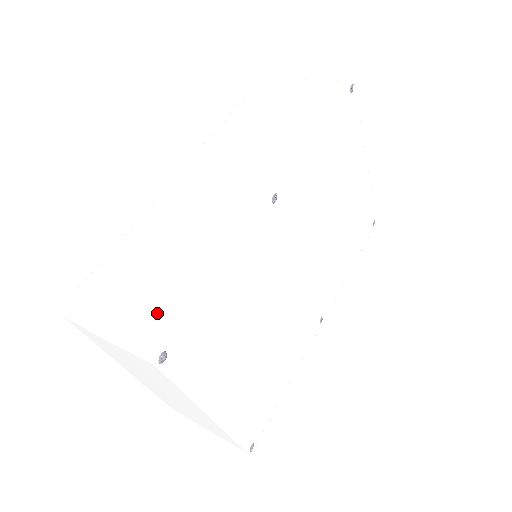
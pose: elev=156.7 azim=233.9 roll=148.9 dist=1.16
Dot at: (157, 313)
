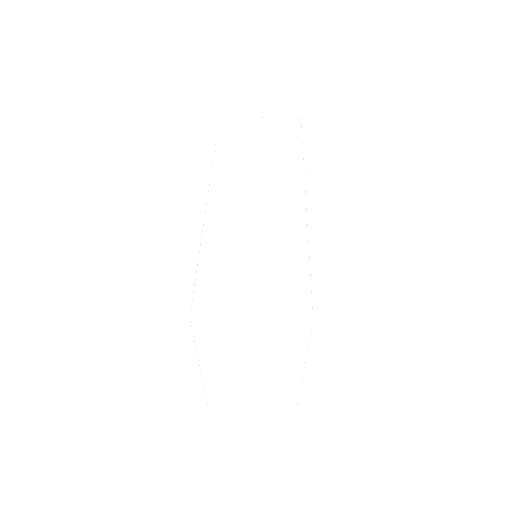
Dot at: (287, 292)
